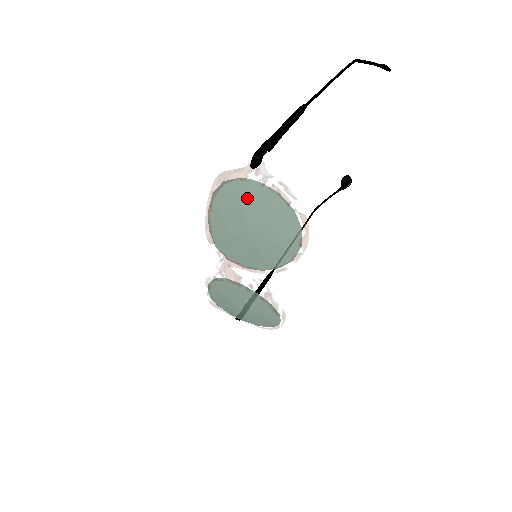
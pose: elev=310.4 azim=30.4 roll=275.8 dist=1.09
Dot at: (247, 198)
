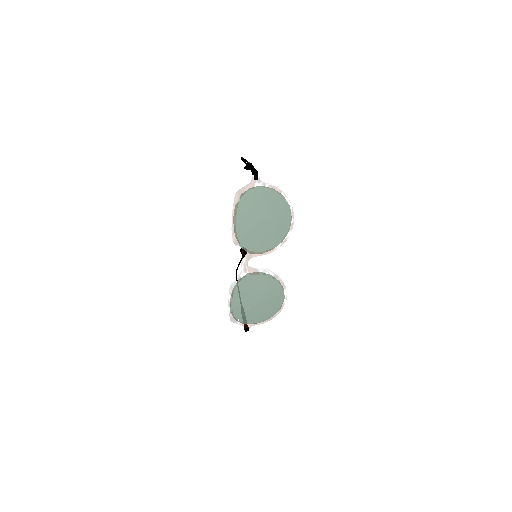
Dot at: (257, 199)
